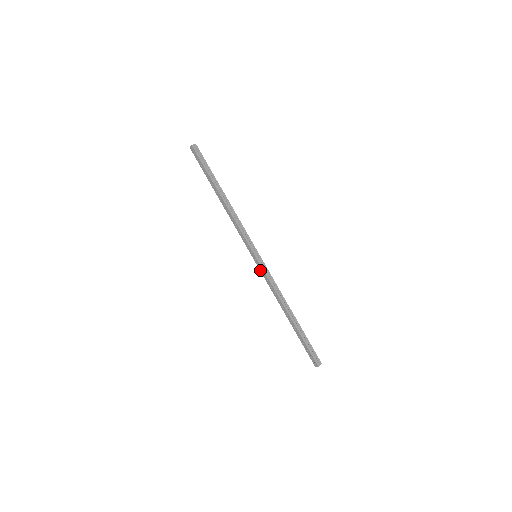
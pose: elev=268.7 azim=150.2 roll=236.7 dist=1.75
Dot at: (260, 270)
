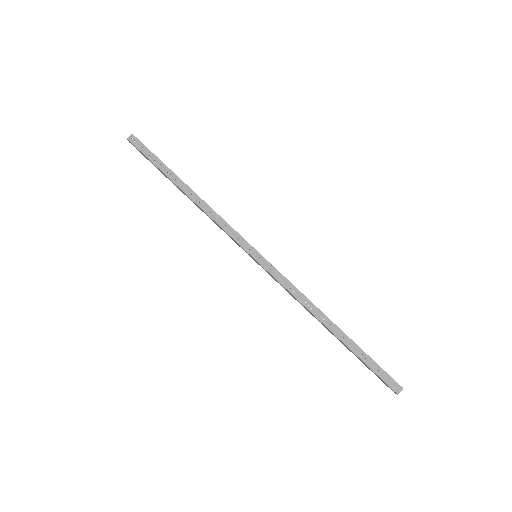
Dot at: occluded
